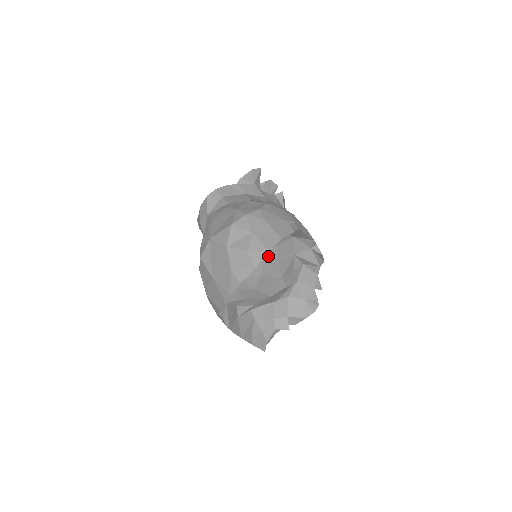
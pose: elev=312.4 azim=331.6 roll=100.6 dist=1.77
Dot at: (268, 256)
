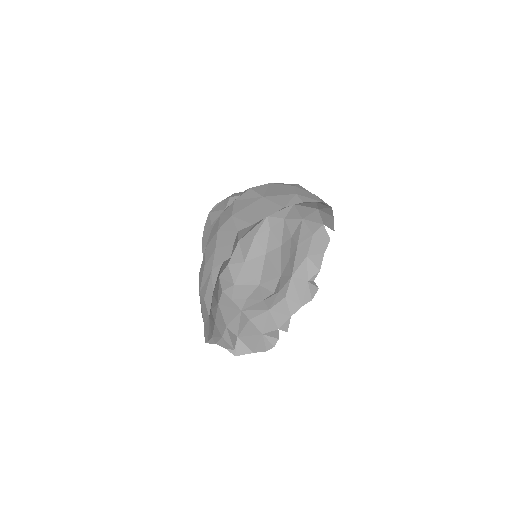
Dot at: (292, 241)
